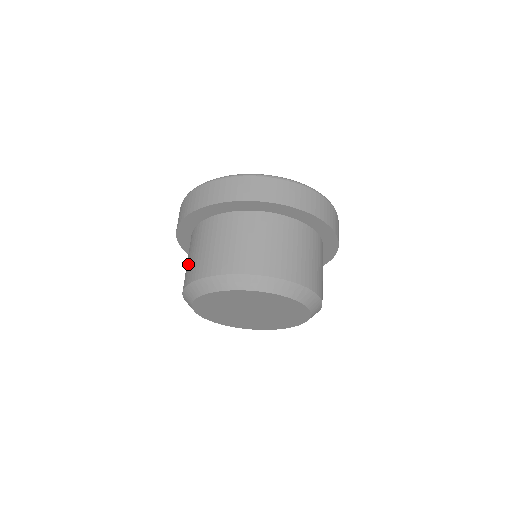
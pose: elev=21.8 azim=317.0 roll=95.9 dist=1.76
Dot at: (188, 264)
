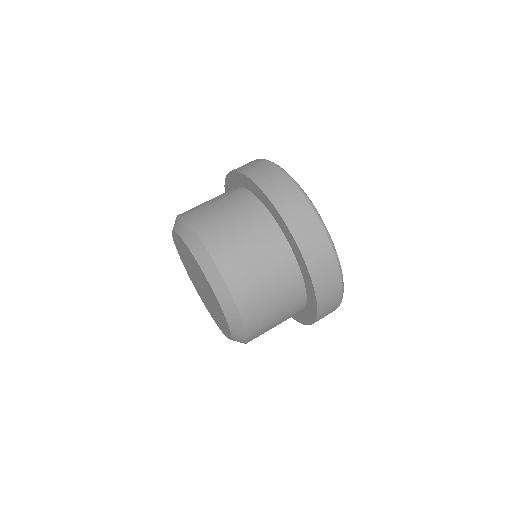
Dot at: occluded
